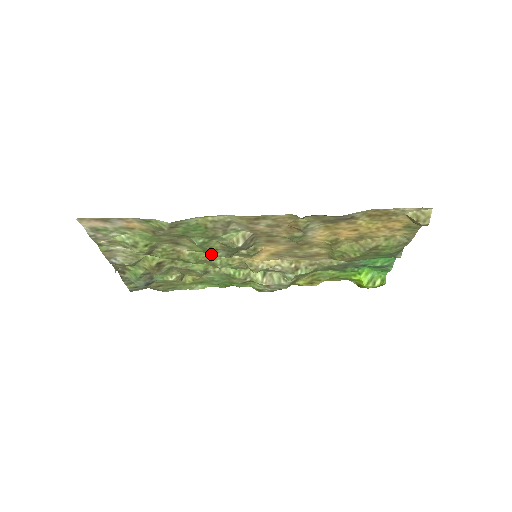
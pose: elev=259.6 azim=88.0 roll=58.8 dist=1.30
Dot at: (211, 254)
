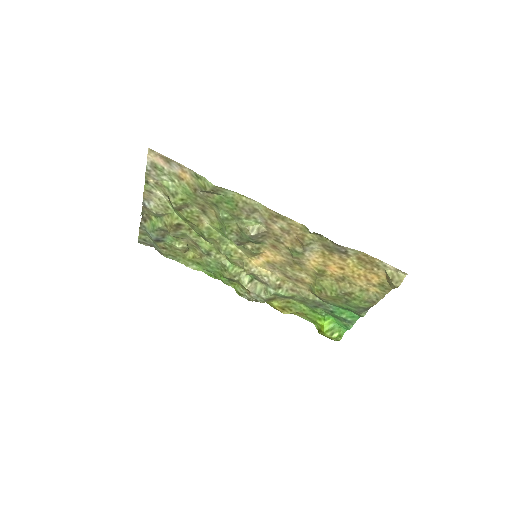
Dot at: (225, 233)
